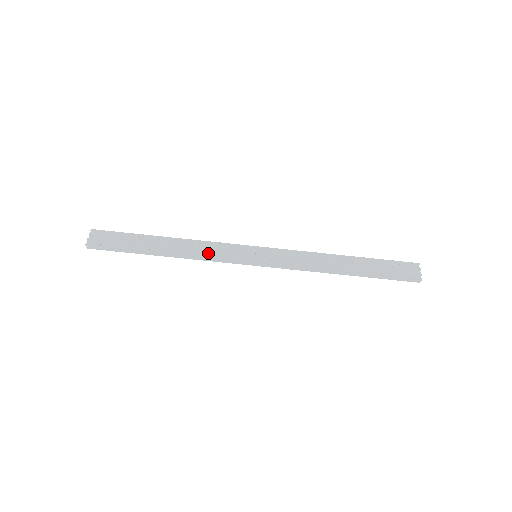
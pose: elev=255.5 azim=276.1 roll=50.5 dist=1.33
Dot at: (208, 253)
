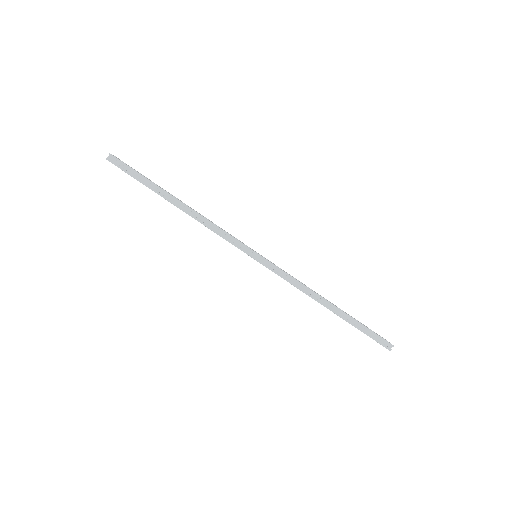
Dot at: (218, 226)
